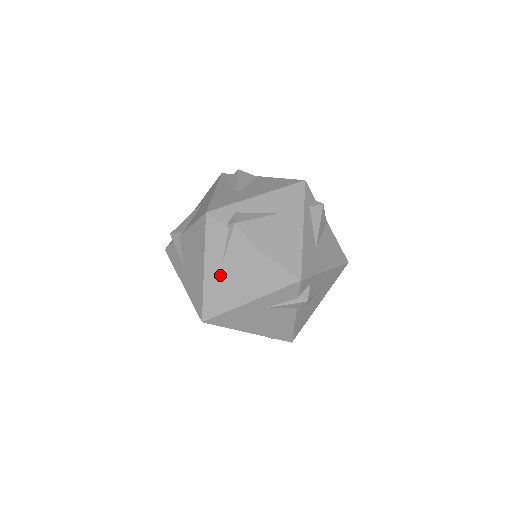
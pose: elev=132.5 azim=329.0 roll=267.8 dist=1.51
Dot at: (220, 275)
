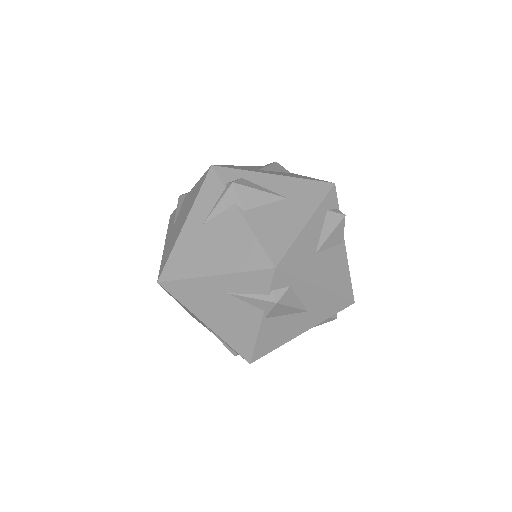
Dot at: (171, 235)
